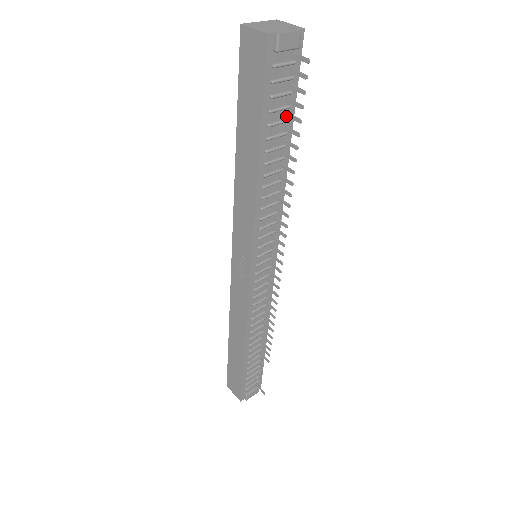
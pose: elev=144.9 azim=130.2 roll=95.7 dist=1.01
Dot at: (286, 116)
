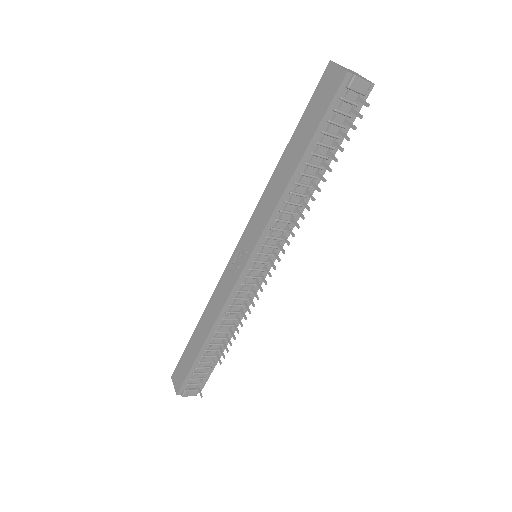
Dot at: (333, 143)
